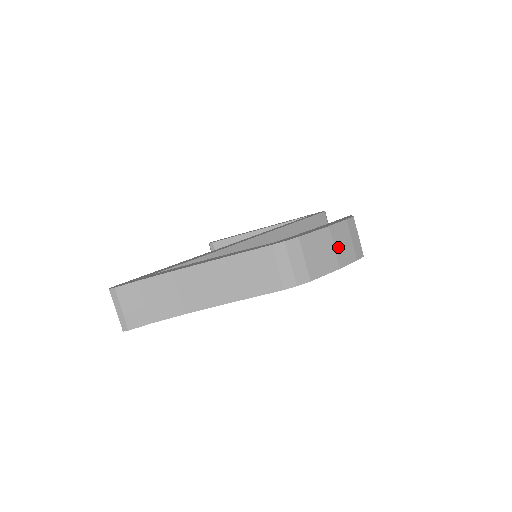
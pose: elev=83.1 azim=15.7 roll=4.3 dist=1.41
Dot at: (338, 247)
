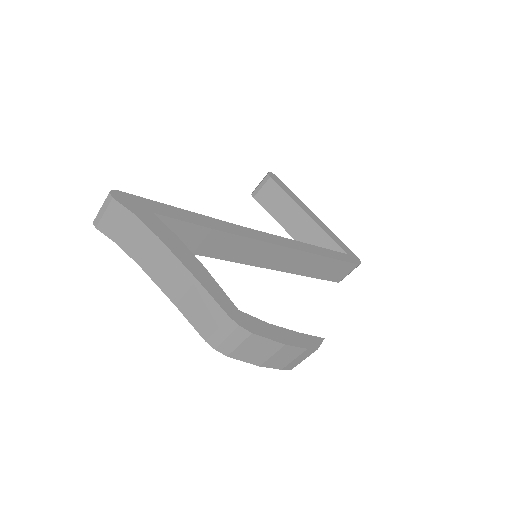
Dot at: (276, 357)
